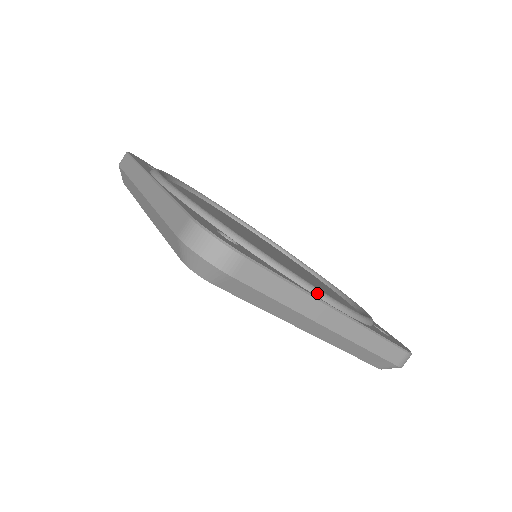
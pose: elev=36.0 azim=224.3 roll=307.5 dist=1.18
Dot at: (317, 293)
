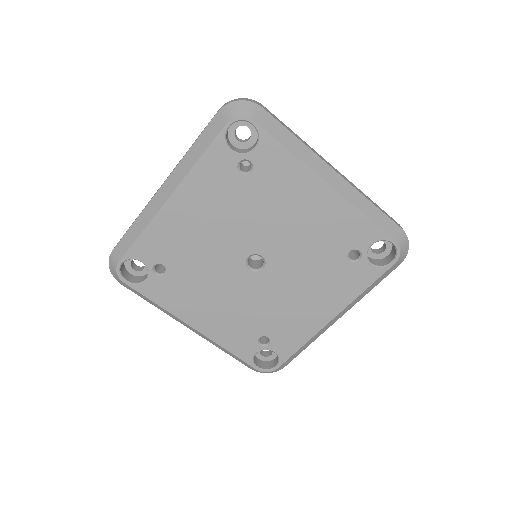
Dot at: occluded
